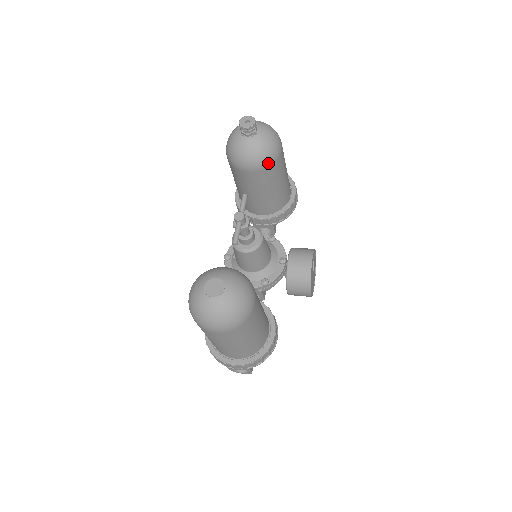
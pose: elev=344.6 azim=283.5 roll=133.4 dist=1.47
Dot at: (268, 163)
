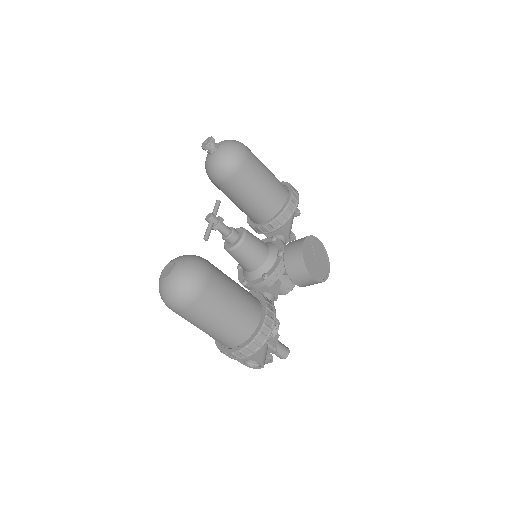
Dot at: (234, 169)
